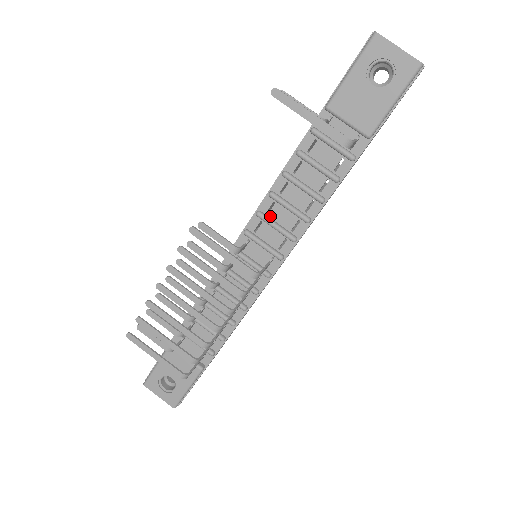
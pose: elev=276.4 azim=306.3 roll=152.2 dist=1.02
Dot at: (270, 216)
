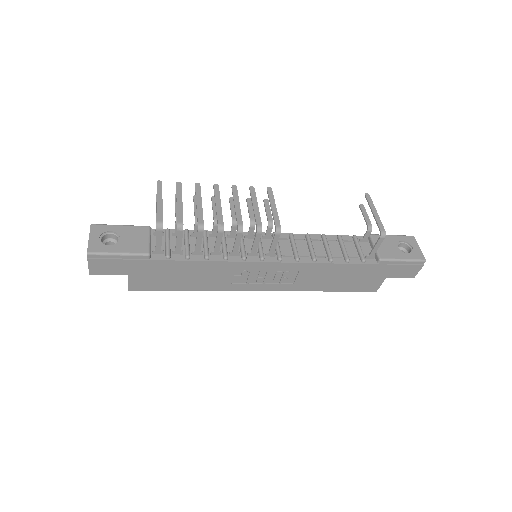
Dot at: (295, 242)
